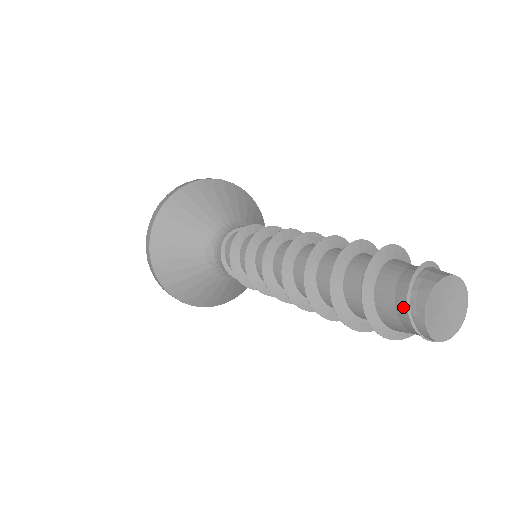
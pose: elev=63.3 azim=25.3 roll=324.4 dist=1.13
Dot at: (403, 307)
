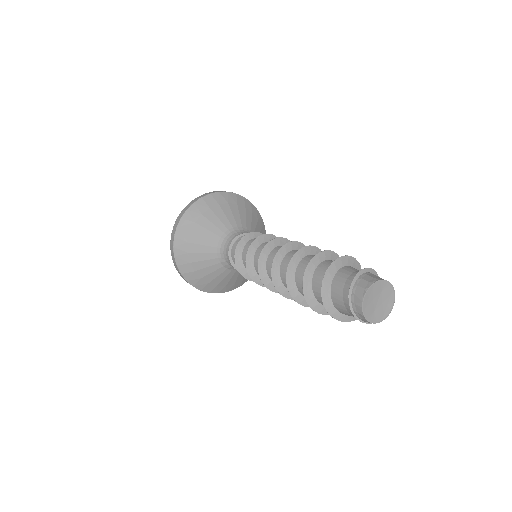
Dot at: (352, 313)
